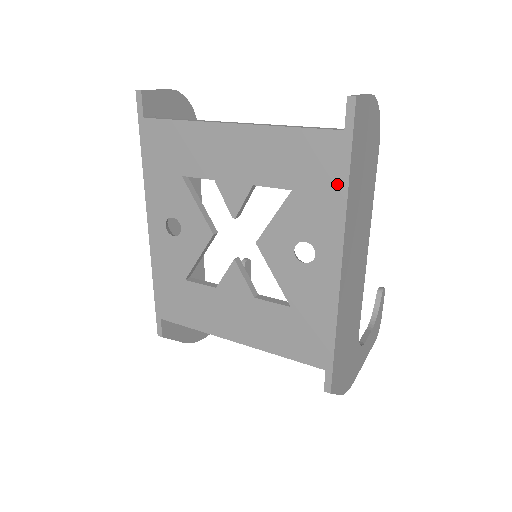
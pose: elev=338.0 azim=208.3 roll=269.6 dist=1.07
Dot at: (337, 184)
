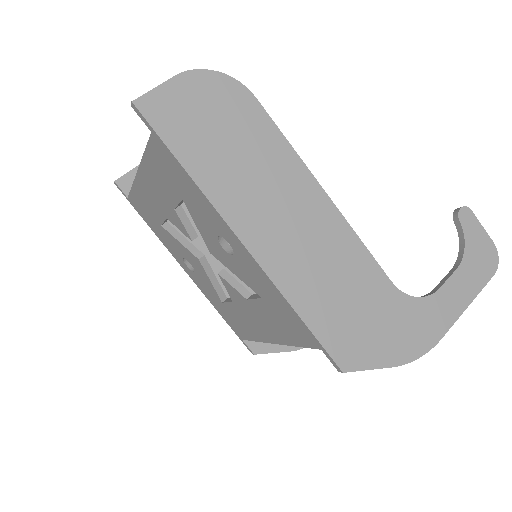
Dot at: (185, 177)
